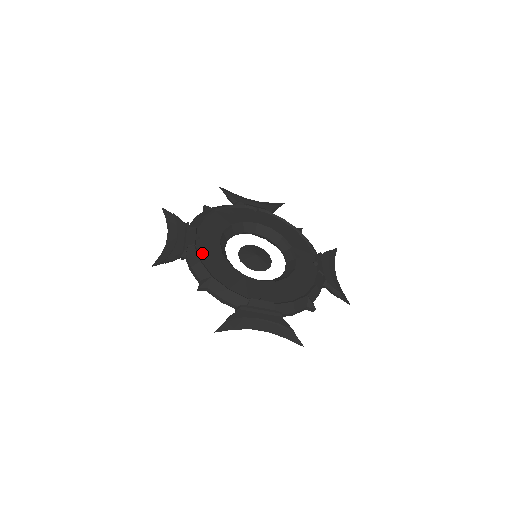
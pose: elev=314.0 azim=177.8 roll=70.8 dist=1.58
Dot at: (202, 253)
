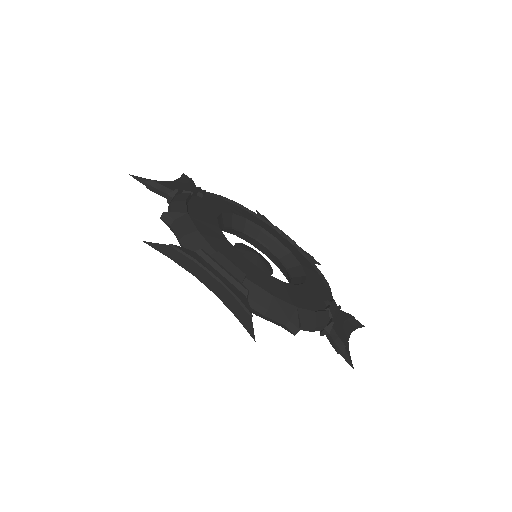
Dot at: (258, 284)
